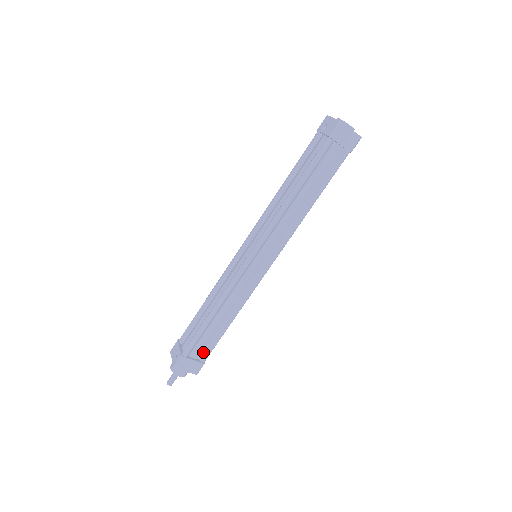
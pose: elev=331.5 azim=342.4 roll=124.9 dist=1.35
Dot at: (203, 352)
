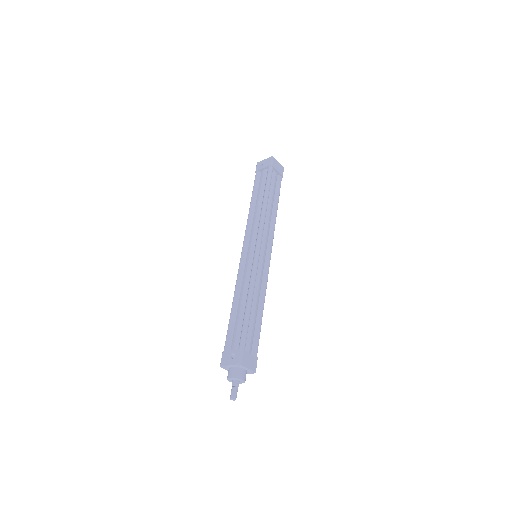
Dot at: (253, 347)
